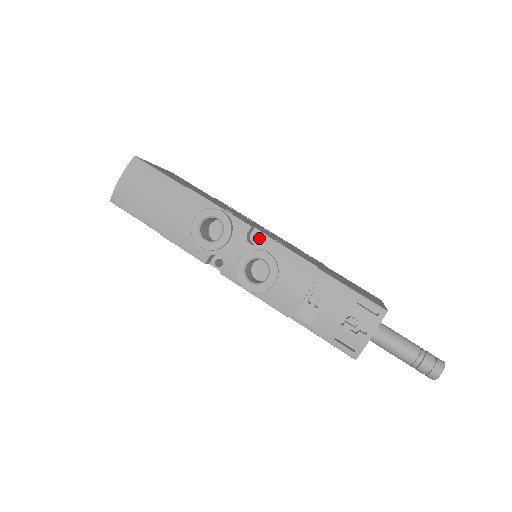
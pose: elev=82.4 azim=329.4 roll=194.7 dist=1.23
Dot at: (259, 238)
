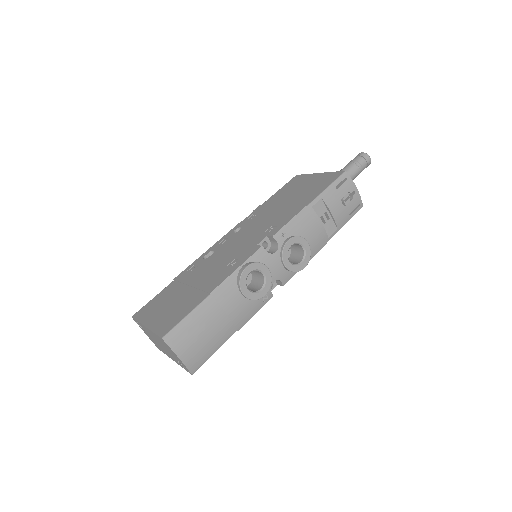
Dot at: occluded
